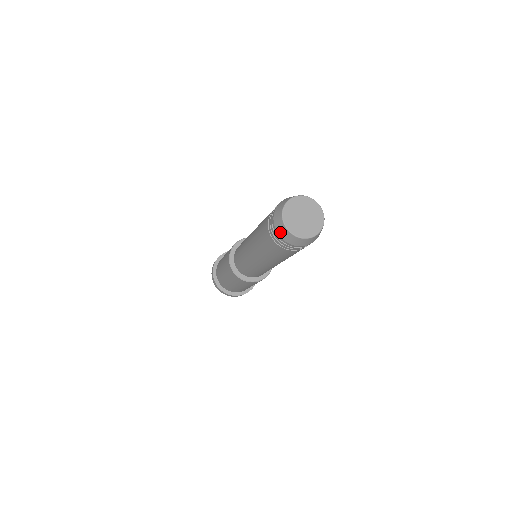
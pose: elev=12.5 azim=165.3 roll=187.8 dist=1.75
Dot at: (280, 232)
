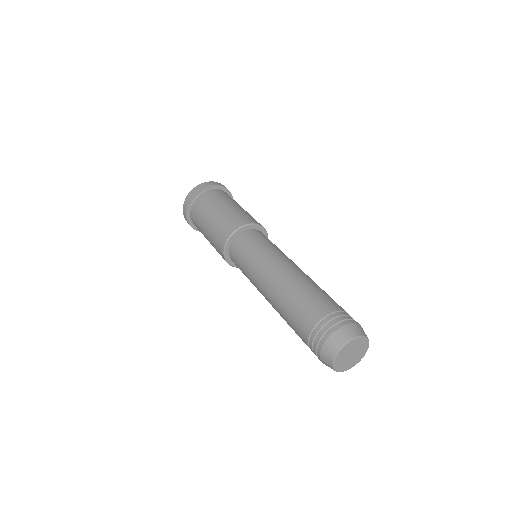
Dot at: occluded
